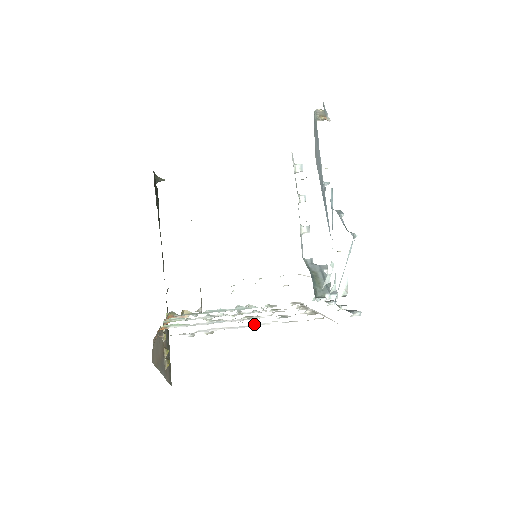
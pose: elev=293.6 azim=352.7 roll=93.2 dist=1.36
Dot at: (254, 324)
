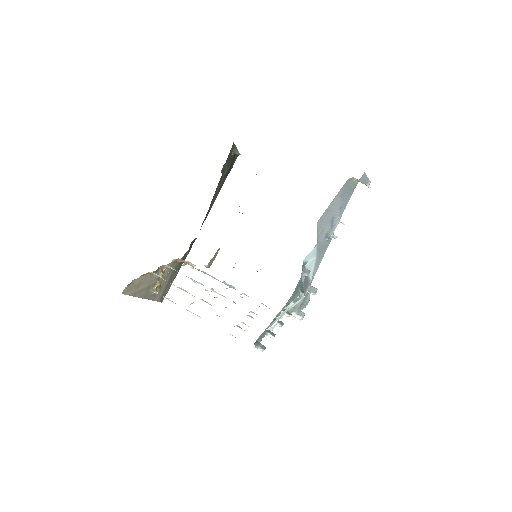
Dot at: occluded
